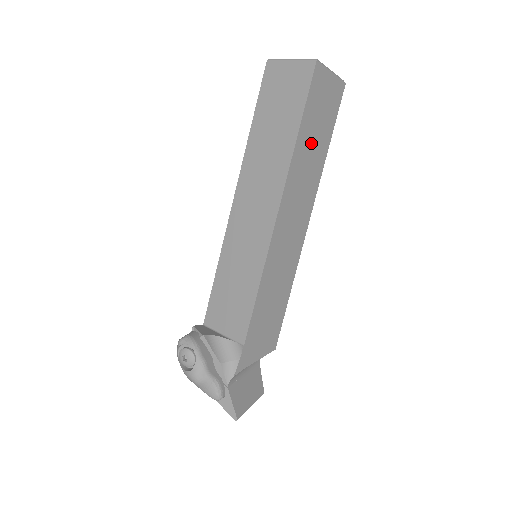
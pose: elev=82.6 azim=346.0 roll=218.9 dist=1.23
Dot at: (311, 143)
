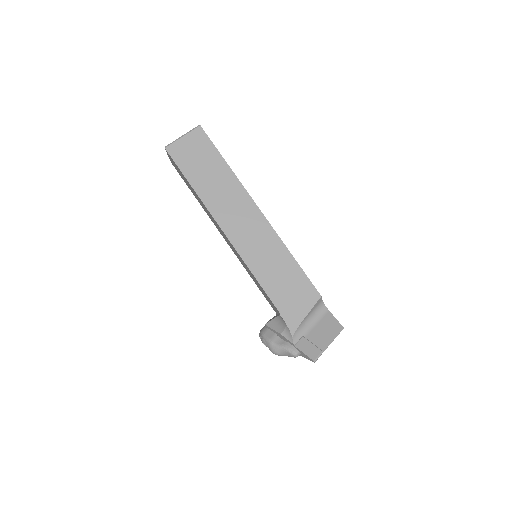
Dot at: (208, 179)
